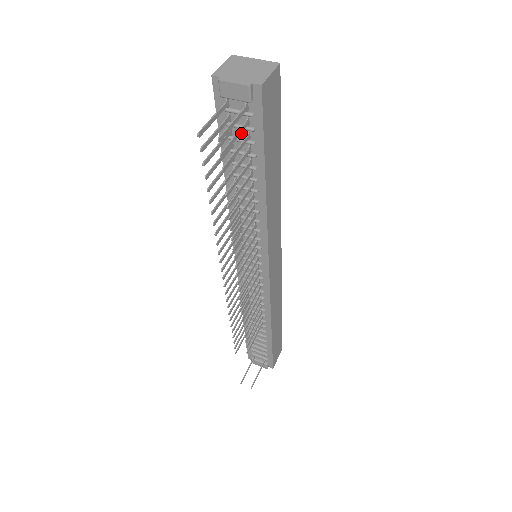
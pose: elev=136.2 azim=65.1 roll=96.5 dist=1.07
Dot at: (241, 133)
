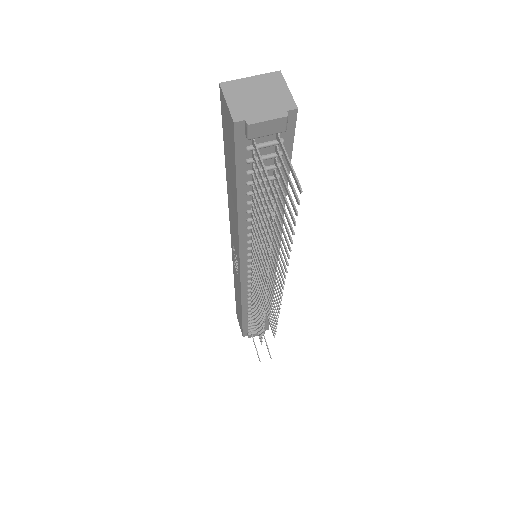
Dot at: (264, 162)
